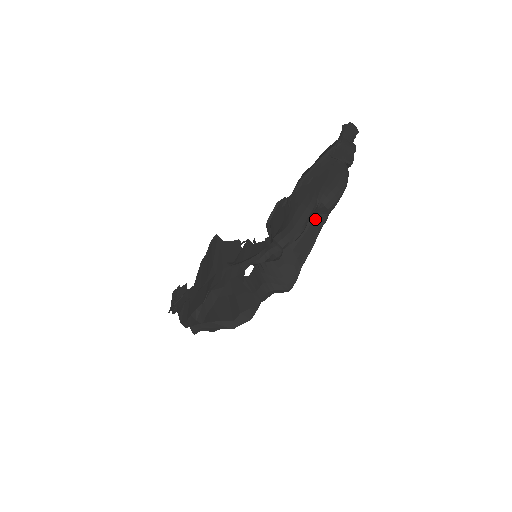
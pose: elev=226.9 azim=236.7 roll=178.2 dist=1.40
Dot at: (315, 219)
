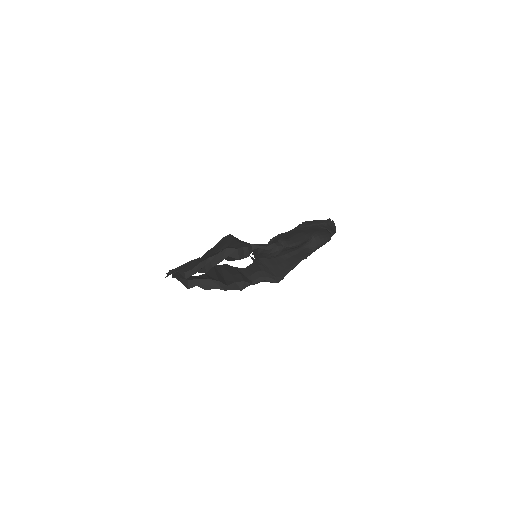
Dot at: (305, 249)
